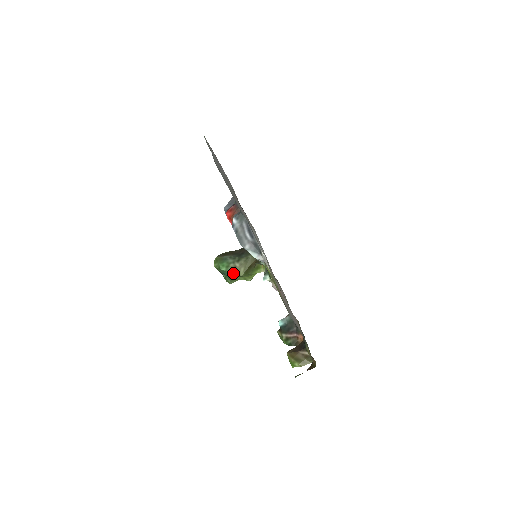
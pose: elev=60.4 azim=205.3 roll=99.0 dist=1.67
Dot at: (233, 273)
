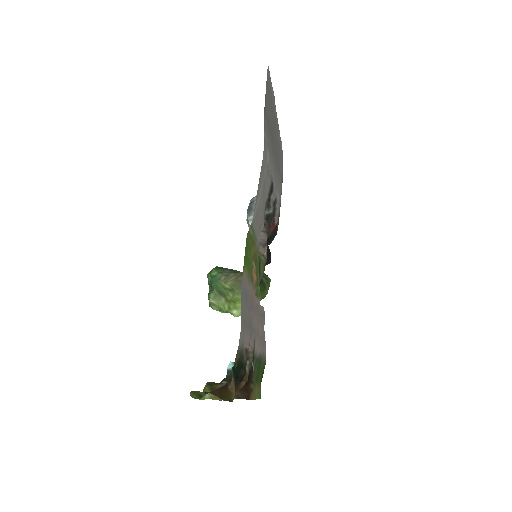
Dot at: (220, 279)
